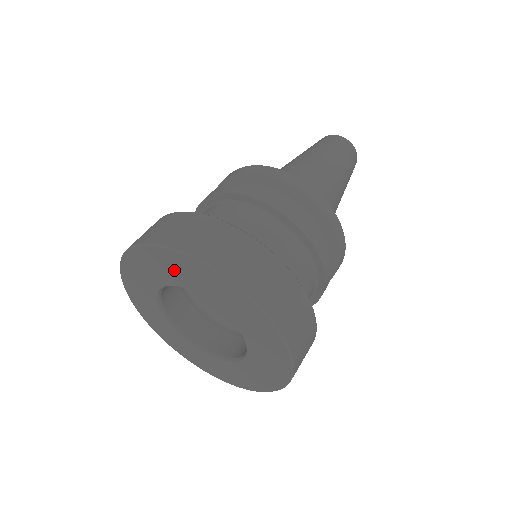
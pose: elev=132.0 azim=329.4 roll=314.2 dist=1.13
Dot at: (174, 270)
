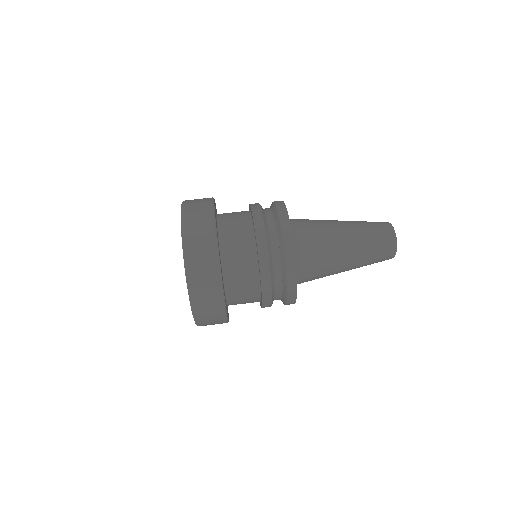
Dot at: occluded
